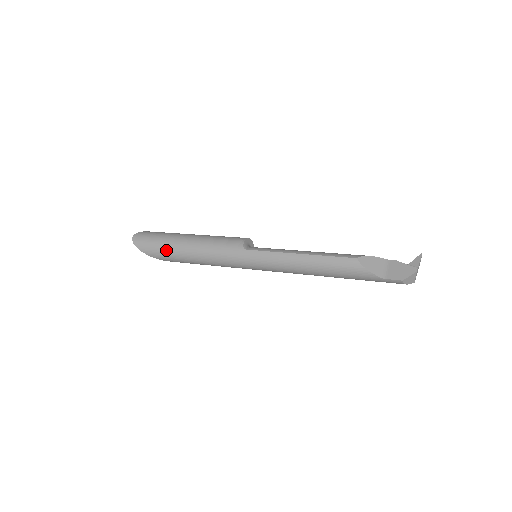
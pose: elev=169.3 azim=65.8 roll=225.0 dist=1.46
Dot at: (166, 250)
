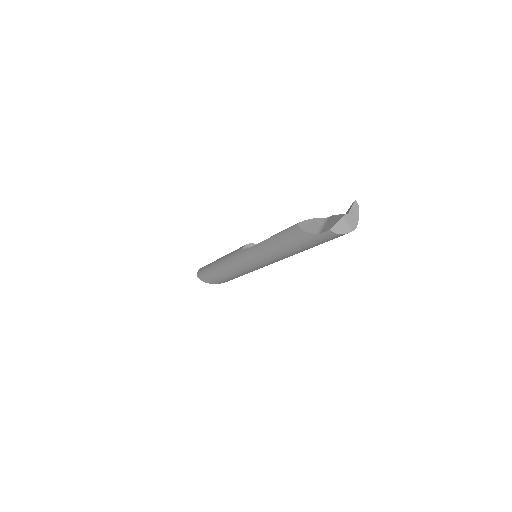
Dot at: (210, 273)
